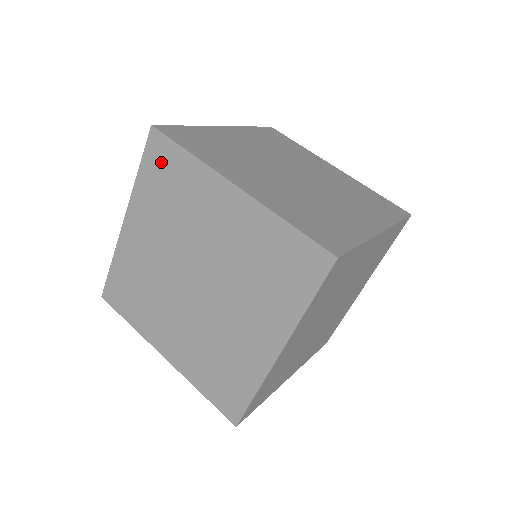
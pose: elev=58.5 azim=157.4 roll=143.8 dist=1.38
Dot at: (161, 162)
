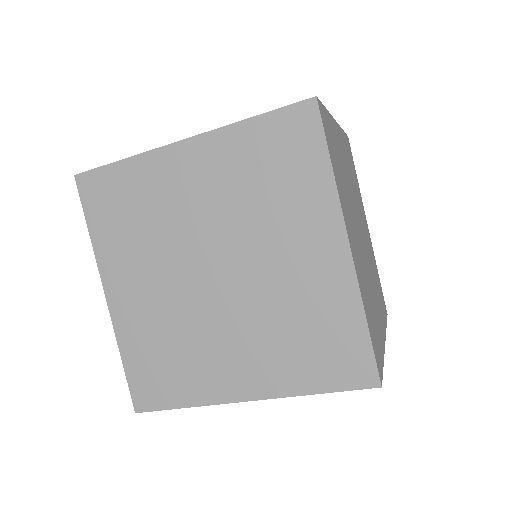
Dot at: (290, 140)
